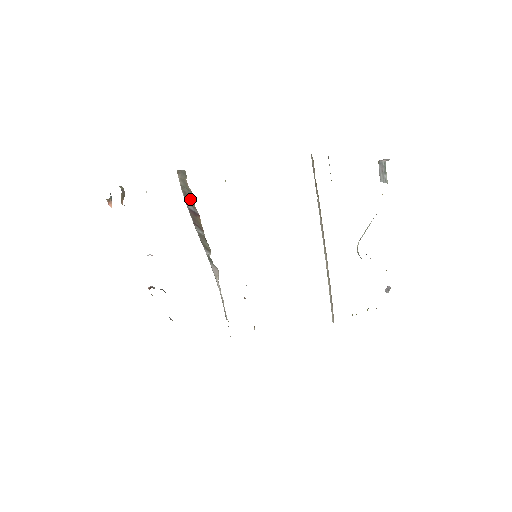
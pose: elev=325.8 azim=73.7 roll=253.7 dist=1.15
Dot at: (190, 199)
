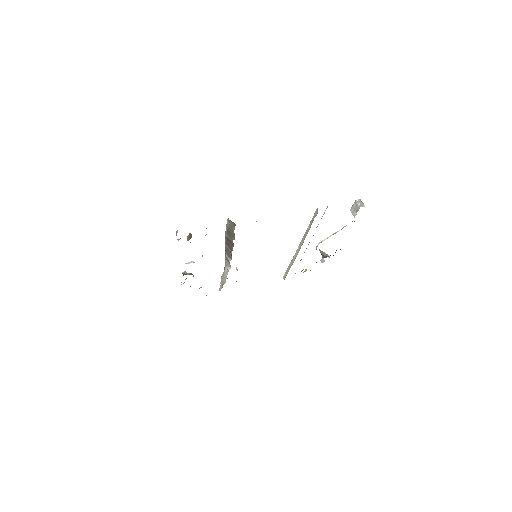
Dot at: (231, 235)
